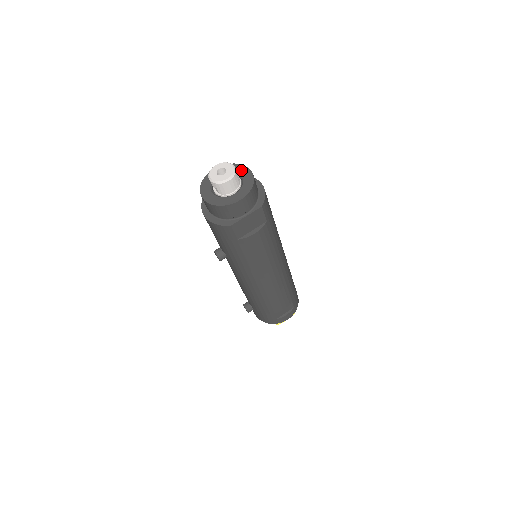
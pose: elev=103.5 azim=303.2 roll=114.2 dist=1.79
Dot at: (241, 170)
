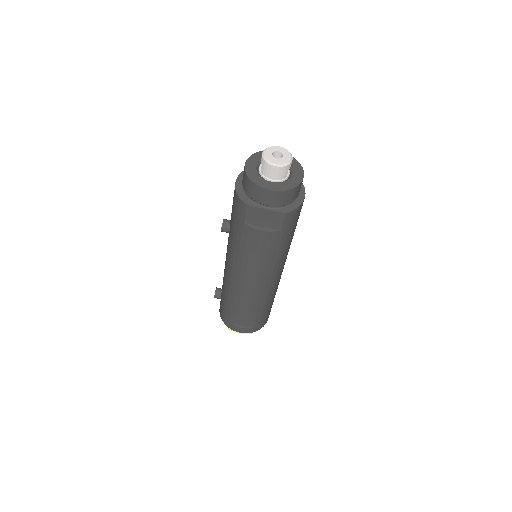
Dot at: (297, 170)
